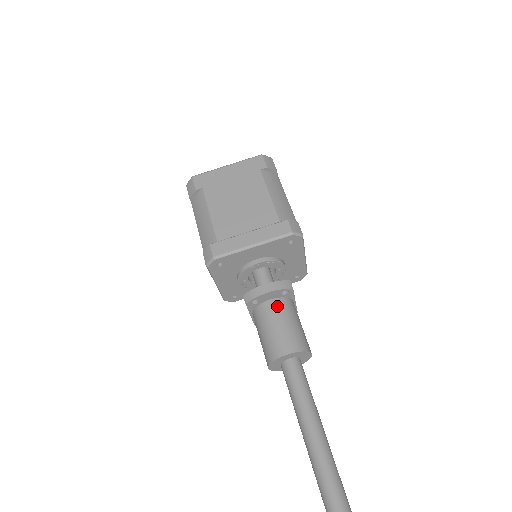
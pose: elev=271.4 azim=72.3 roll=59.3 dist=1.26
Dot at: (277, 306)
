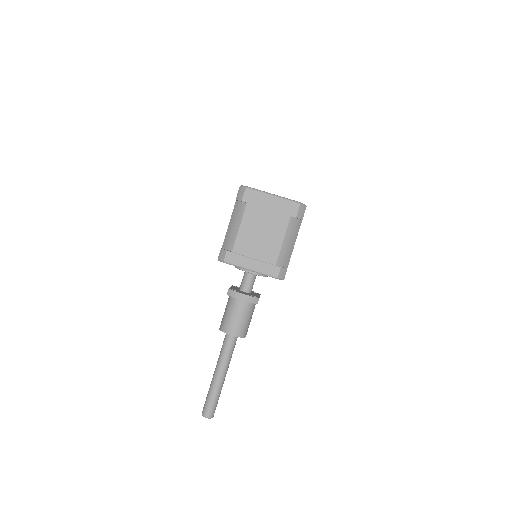
Dot at: (243, 305)
